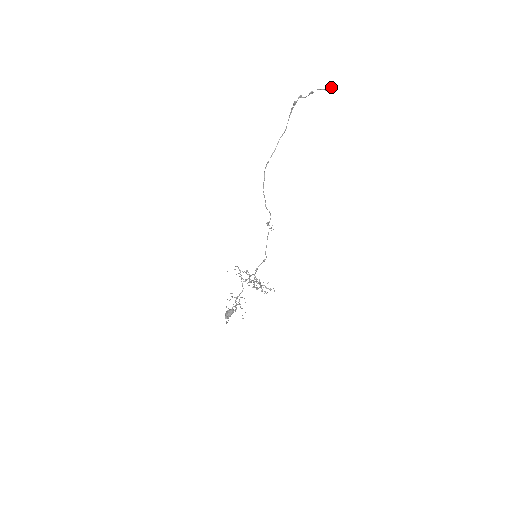
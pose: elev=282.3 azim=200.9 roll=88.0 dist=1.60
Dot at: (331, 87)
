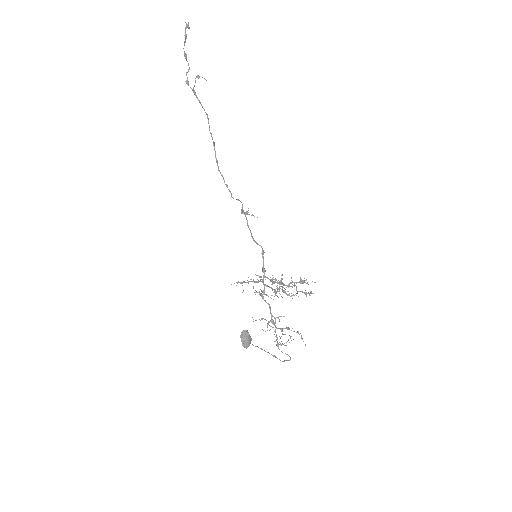
Dot at: occluded
